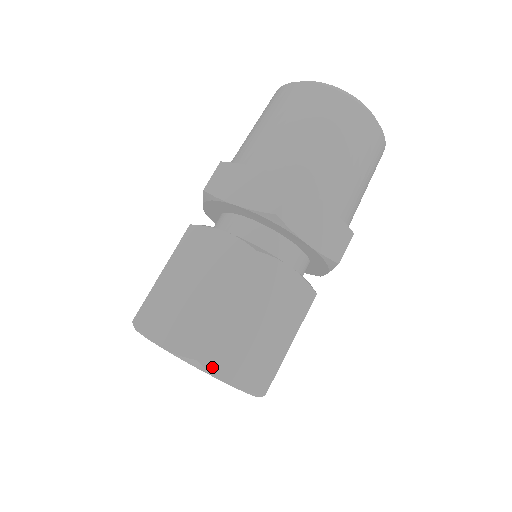
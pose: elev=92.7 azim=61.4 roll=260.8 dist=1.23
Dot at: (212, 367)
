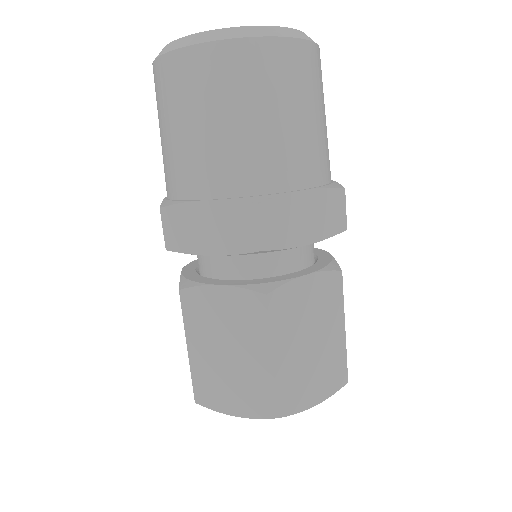
Dot at: (294, 409)
